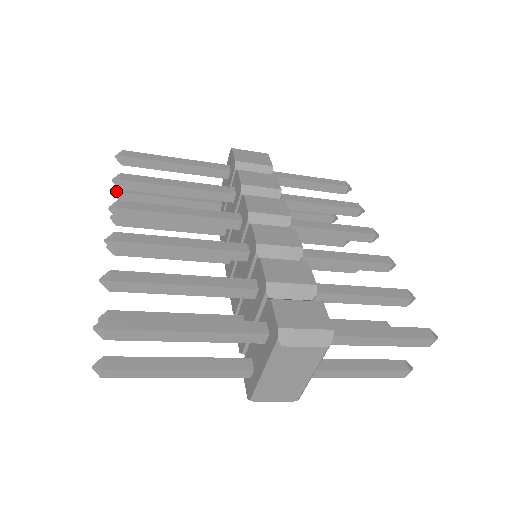
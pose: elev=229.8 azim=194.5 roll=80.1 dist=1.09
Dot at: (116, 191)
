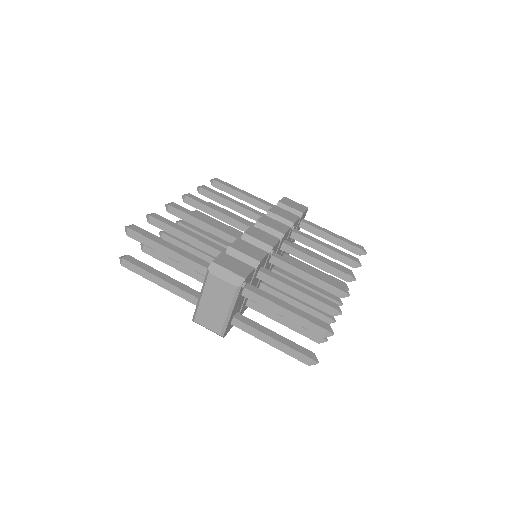
Dot at: occluded
